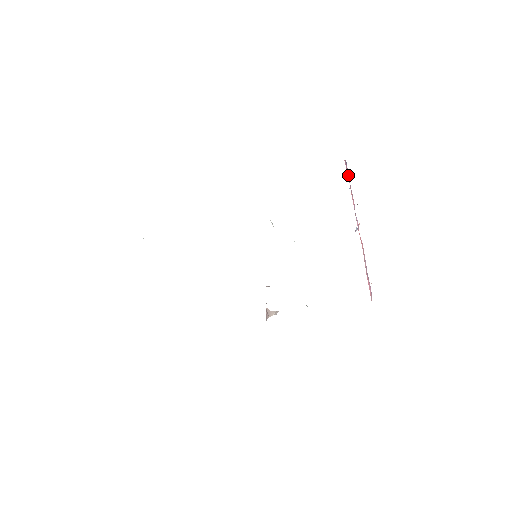
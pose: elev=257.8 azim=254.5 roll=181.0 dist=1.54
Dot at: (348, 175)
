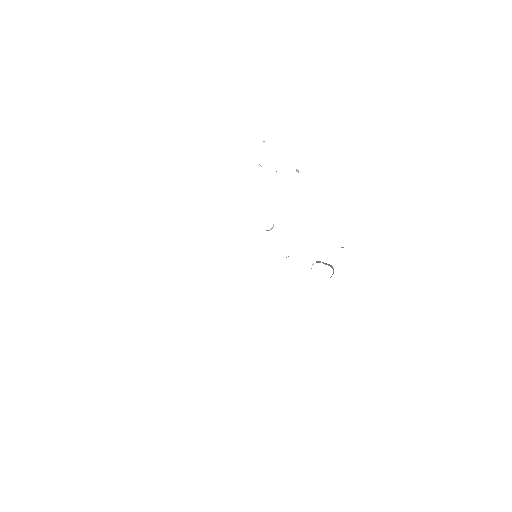
Dot at: occluded
